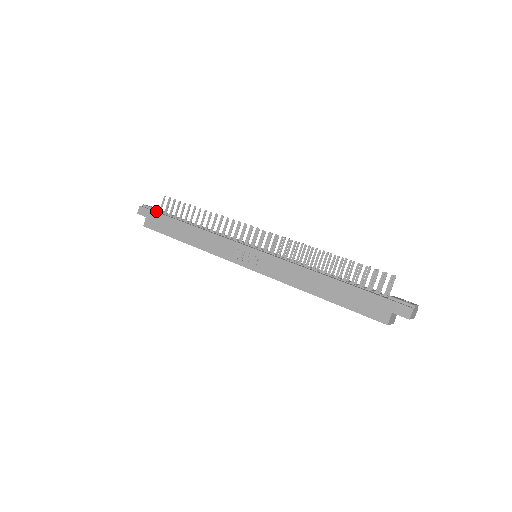
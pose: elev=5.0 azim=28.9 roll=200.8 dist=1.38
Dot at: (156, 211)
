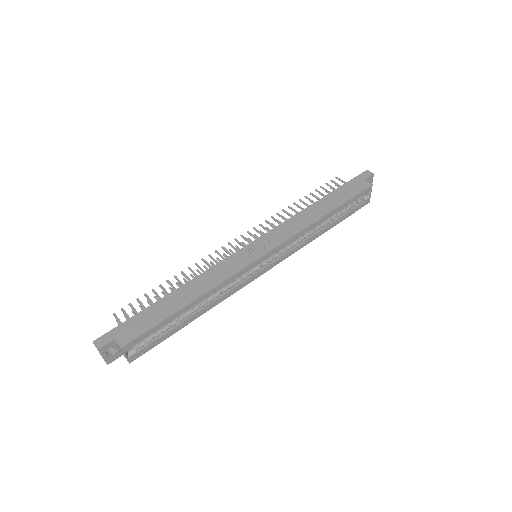
Dot at: (119, 328)
